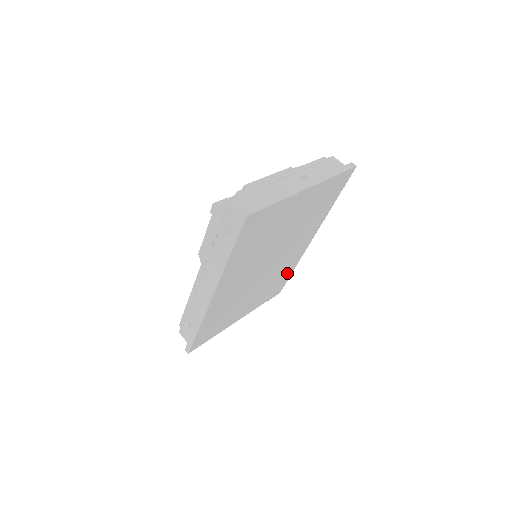
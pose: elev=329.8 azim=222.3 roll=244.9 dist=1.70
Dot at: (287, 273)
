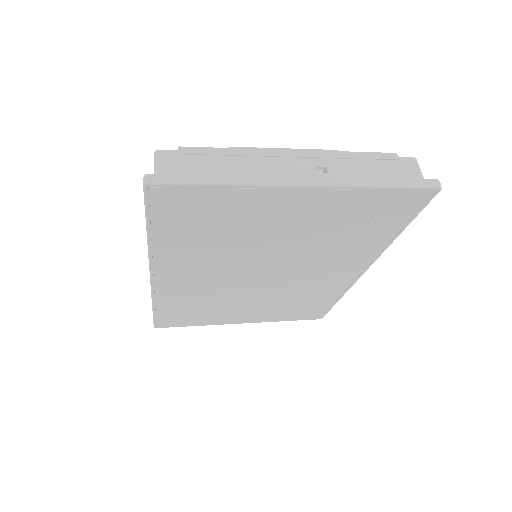
Dot at: (324, 300)
